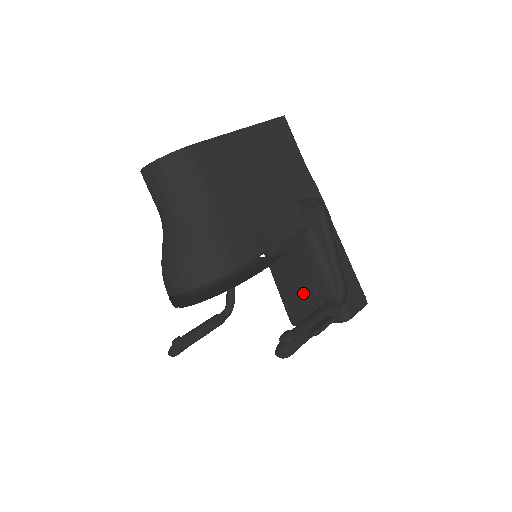
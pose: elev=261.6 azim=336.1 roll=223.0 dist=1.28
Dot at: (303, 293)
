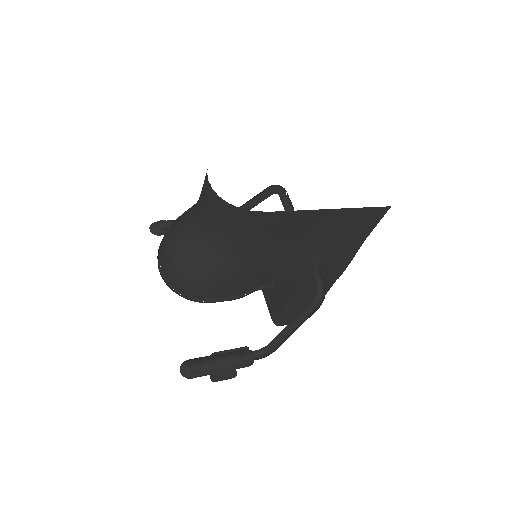
Dot at: occluded
